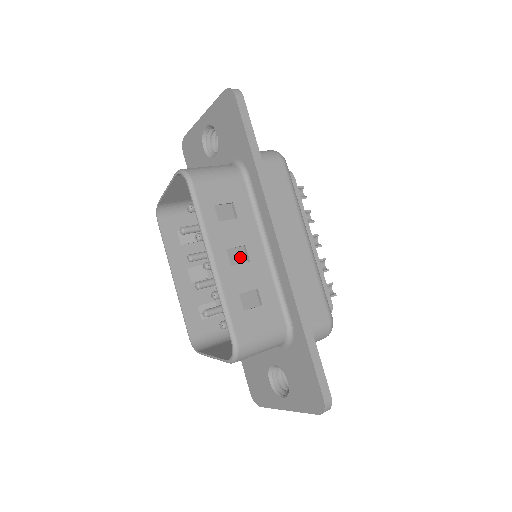
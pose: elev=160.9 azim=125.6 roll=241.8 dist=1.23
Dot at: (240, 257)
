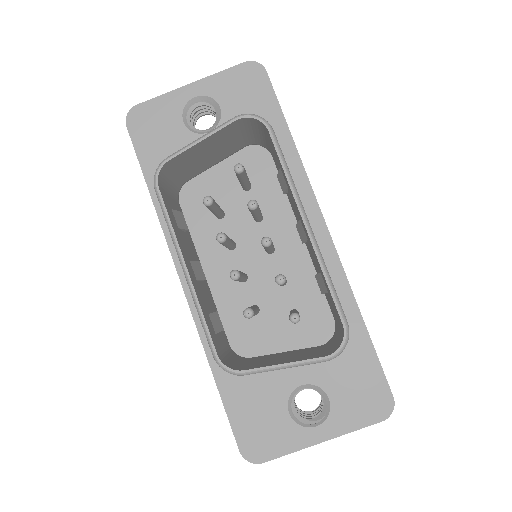
Dot at: occluded
